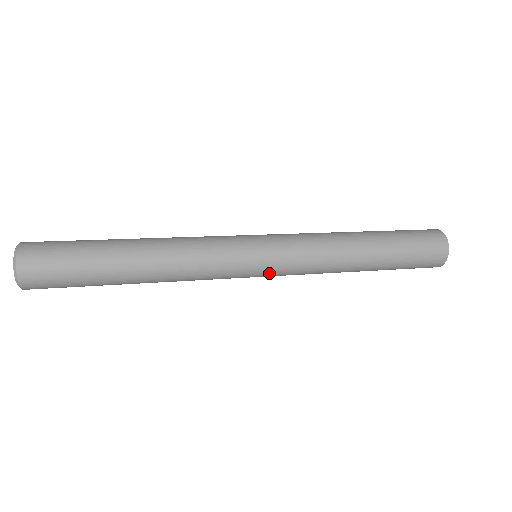
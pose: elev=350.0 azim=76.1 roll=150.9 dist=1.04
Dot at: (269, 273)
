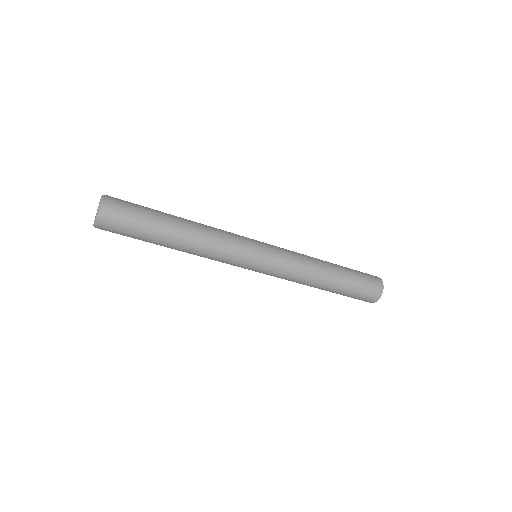
Dot at: (269, 247)
